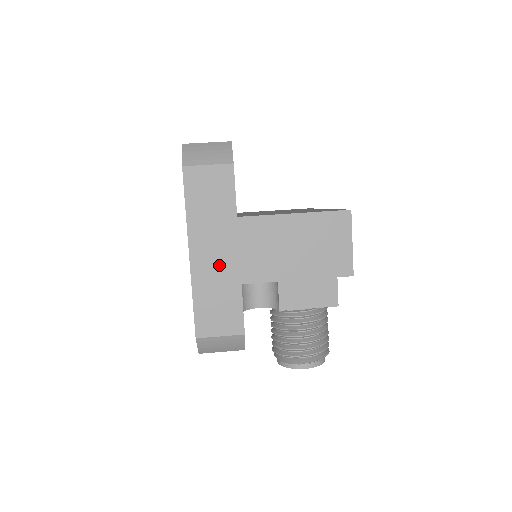
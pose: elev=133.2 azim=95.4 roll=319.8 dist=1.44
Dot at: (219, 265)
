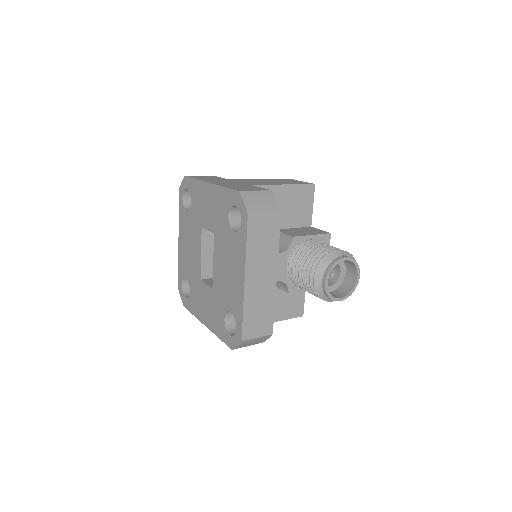
Dot at: (231, 183)
